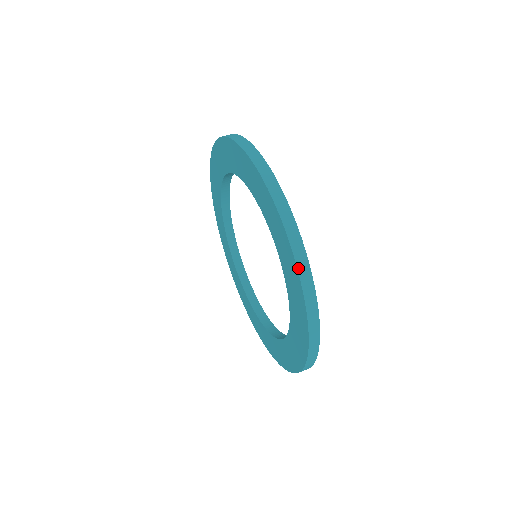
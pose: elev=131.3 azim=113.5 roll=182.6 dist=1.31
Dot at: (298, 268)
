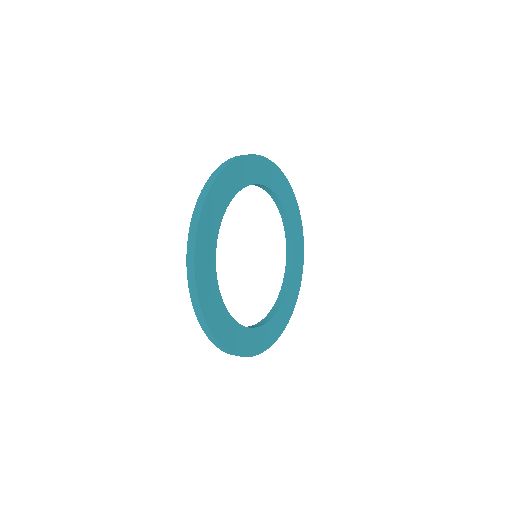
Dot at: (203, 189)
